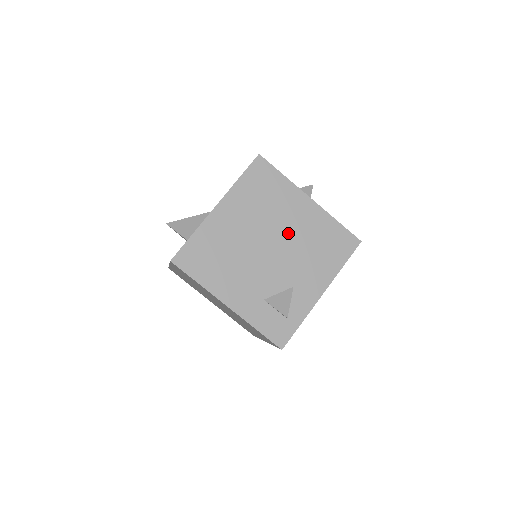
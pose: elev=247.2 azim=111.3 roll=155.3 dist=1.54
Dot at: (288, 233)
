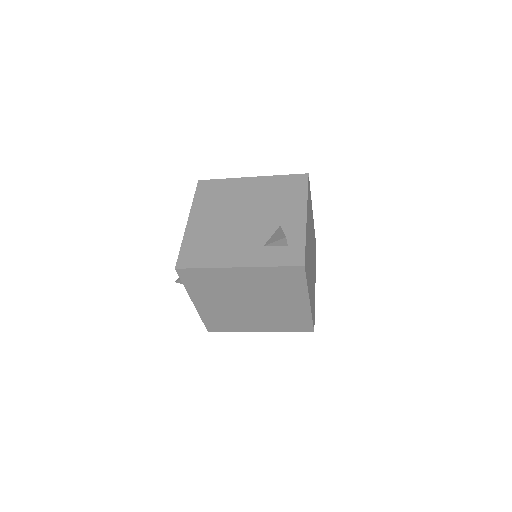
Dot at: (251, 202)
